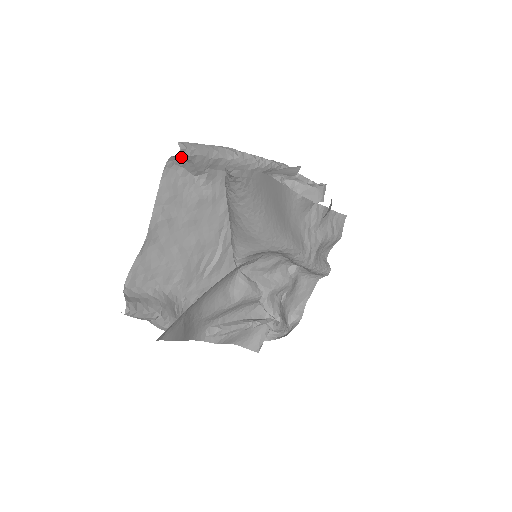
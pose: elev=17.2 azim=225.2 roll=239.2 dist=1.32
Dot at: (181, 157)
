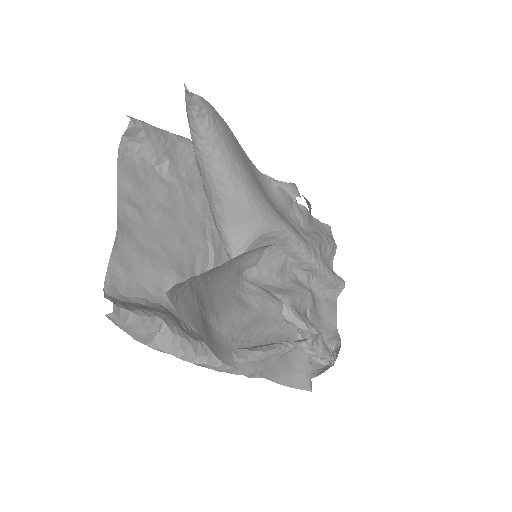
Dot at: (133, 133)
